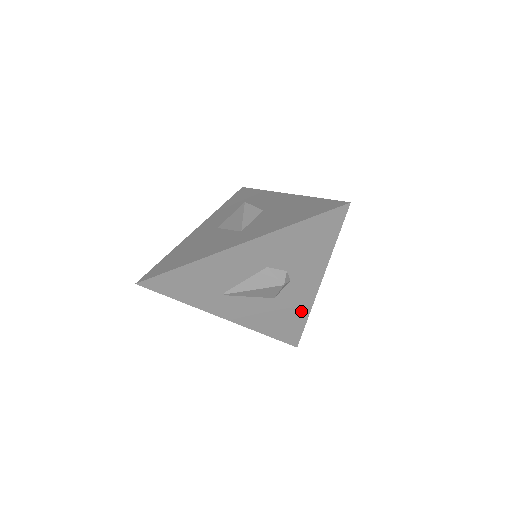
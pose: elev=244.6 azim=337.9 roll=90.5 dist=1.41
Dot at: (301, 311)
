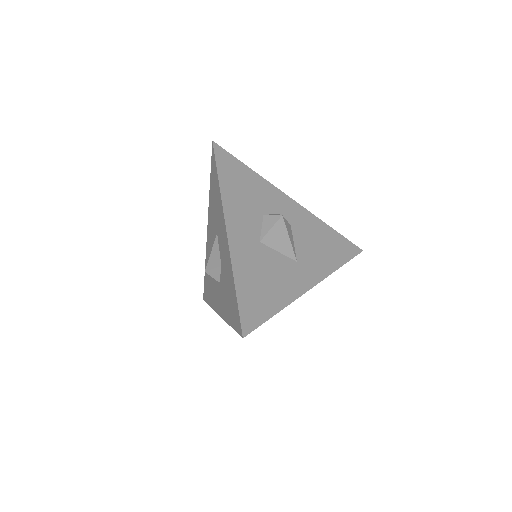
Dot at: occluded
